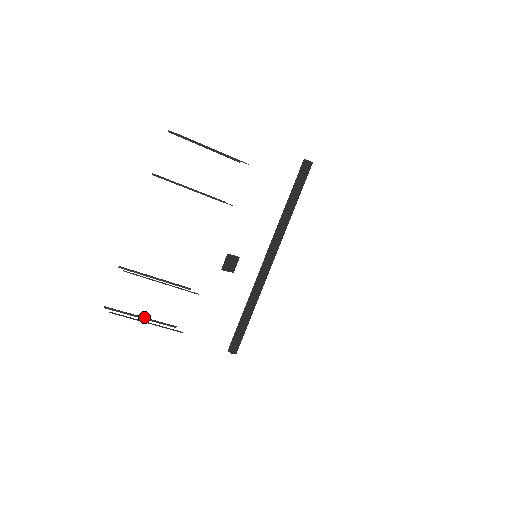
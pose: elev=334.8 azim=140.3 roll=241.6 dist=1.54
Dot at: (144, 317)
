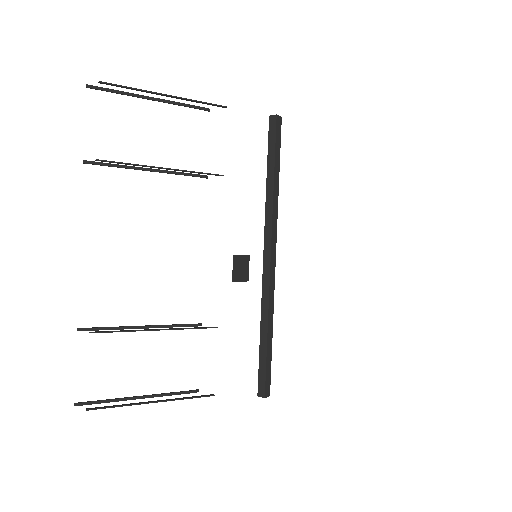
Dot at: (145, 395)
